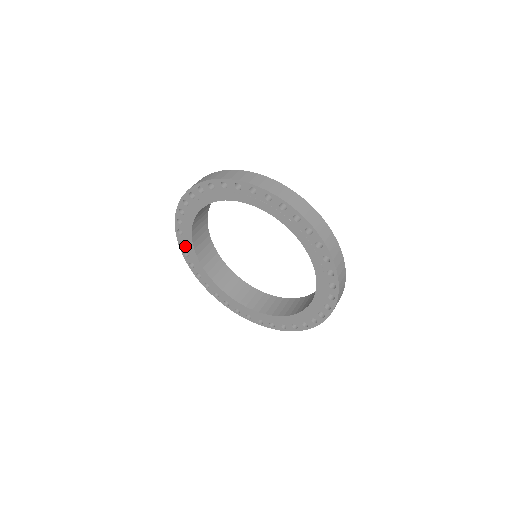
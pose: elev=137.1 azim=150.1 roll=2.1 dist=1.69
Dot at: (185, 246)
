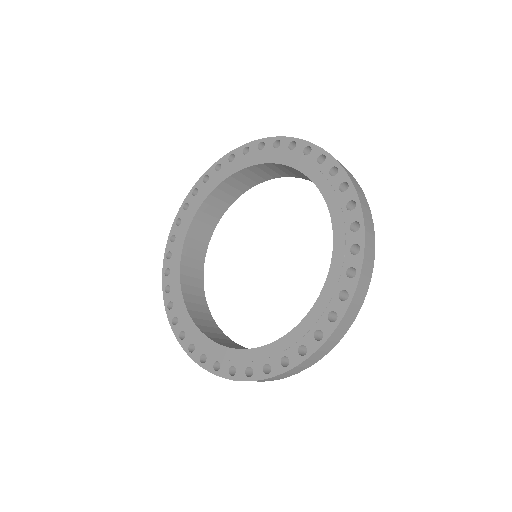
Dot at: (207, 357)
